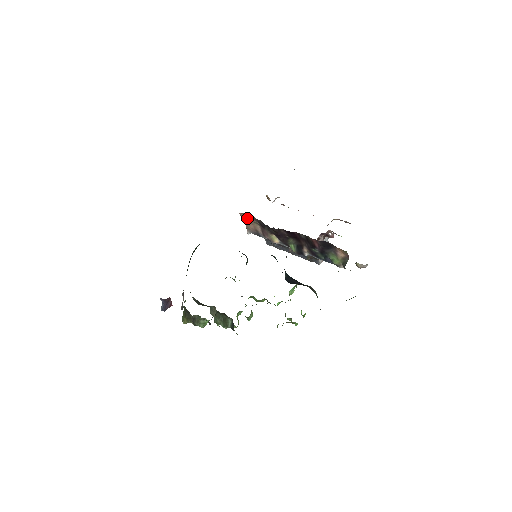
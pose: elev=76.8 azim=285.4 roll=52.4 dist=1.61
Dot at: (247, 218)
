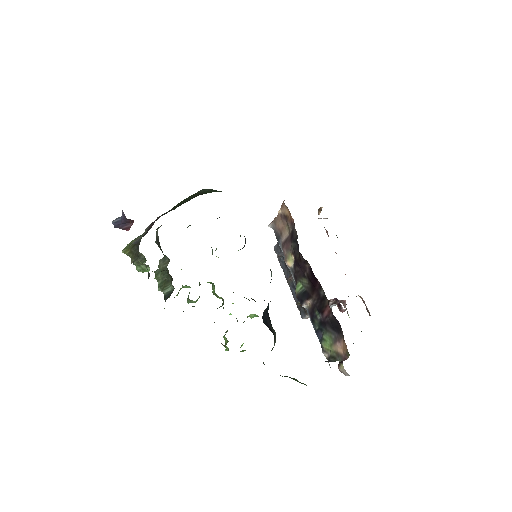
Dot at: (286, 214)
